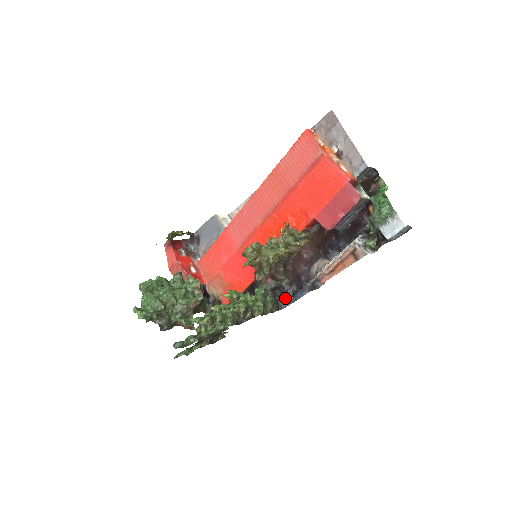
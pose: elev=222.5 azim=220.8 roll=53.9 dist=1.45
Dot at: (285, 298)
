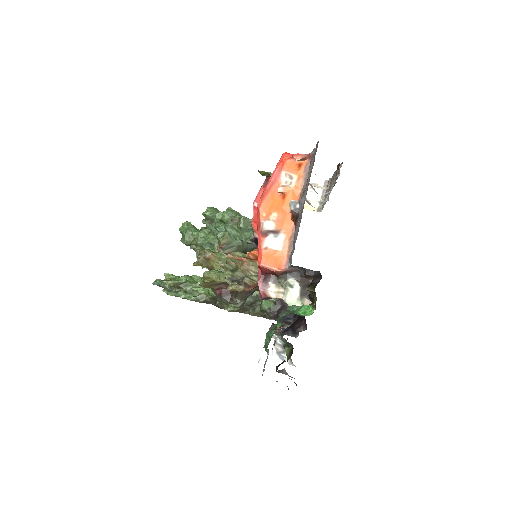
Dot at: (285, 314)
